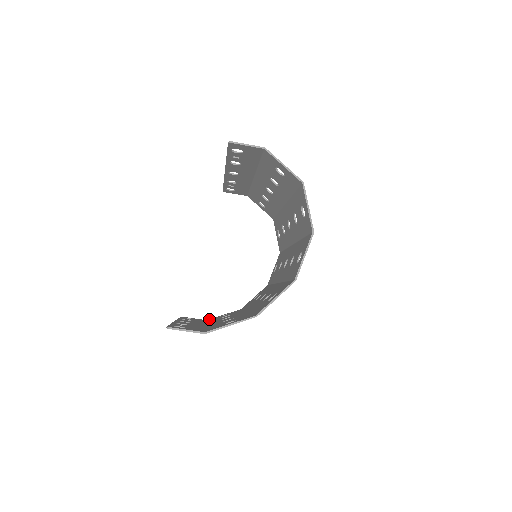
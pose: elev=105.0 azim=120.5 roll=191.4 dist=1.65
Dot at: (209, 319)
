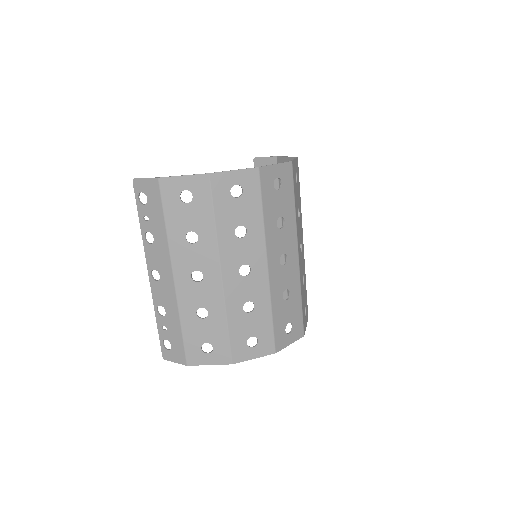
Dot at: (190, 363)
